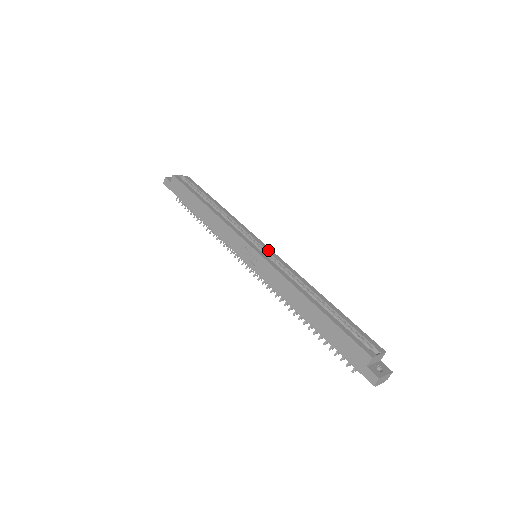
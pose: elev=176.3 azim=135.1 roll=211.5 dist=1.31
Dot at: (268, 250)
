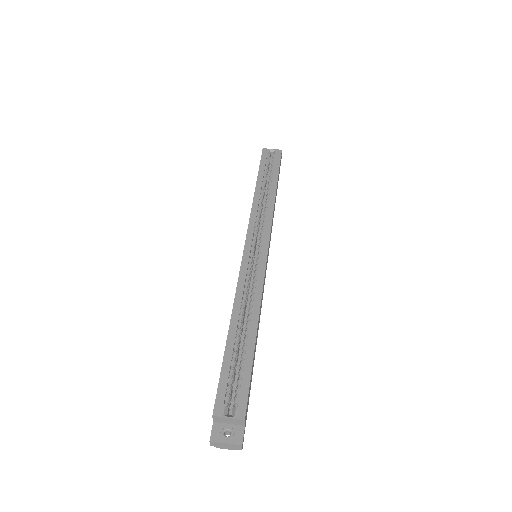
Dot at: (262, 253)
